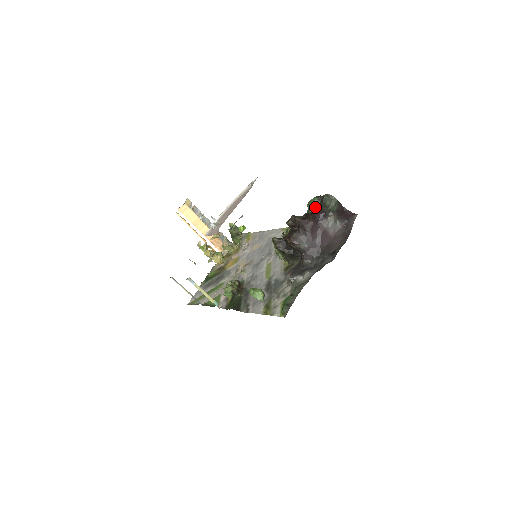
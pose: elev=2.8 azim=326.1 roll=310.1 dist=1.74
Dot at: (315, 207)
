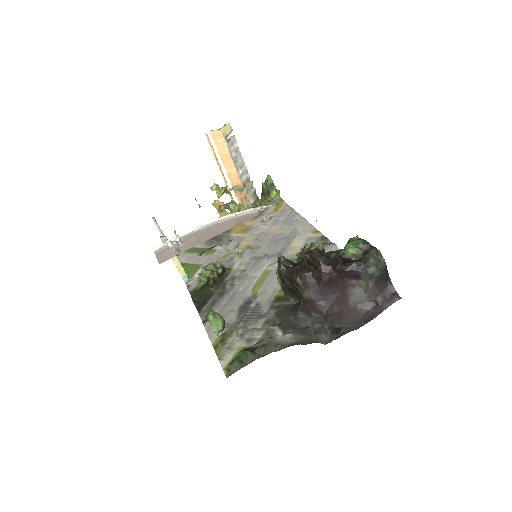
Dot at: (353, 254)
